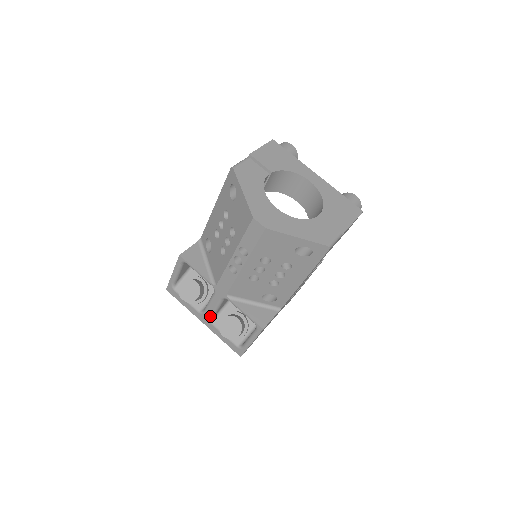
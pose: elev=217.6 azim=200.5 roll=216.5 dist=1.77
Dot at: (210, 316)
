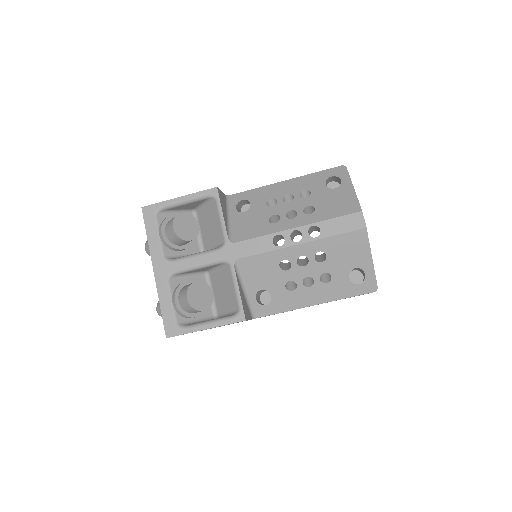
Dot at: (177, 270)
